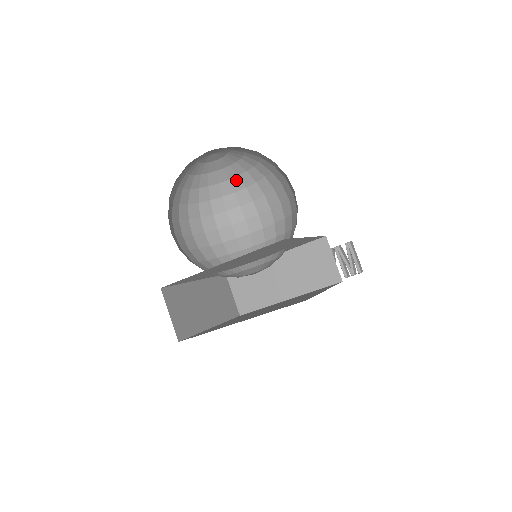
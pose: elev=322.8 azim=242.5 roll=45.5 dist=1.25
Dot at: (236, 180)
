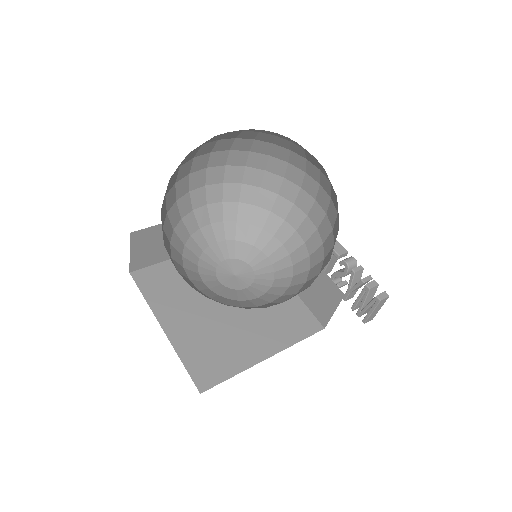
Dot at: (312, 157)
